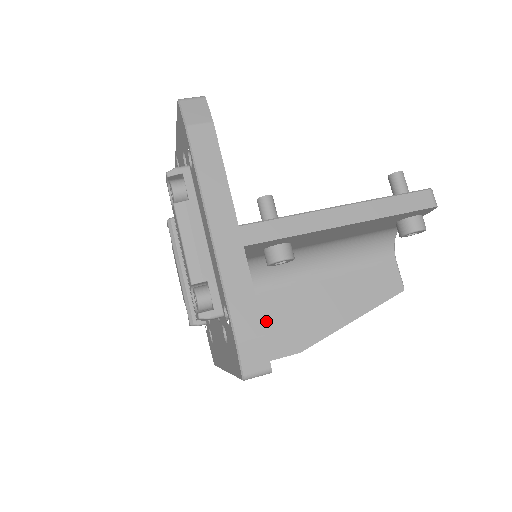
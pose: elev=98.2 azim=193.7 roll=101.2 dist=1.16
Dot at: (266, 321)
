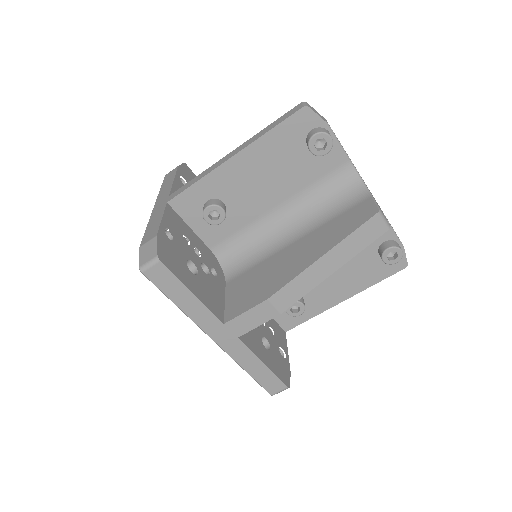
Dot at: (245, 288)
